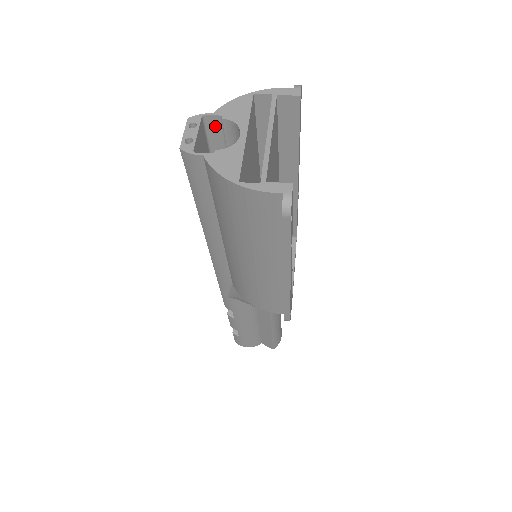
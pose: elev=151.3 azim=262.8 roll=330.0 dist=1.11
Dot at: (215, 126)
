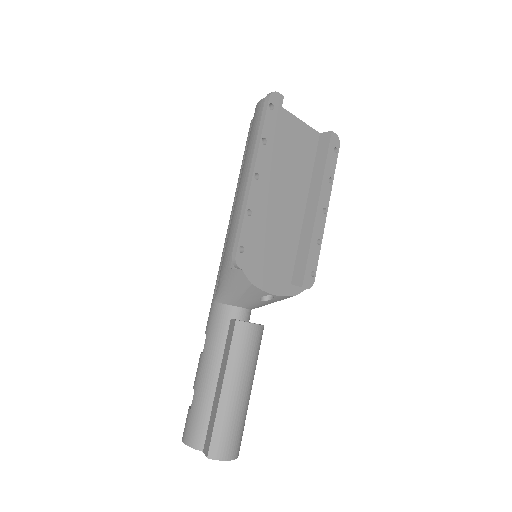
Dot at: occluded
